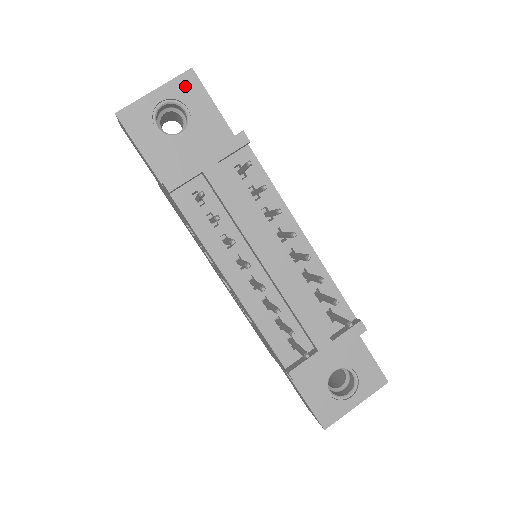
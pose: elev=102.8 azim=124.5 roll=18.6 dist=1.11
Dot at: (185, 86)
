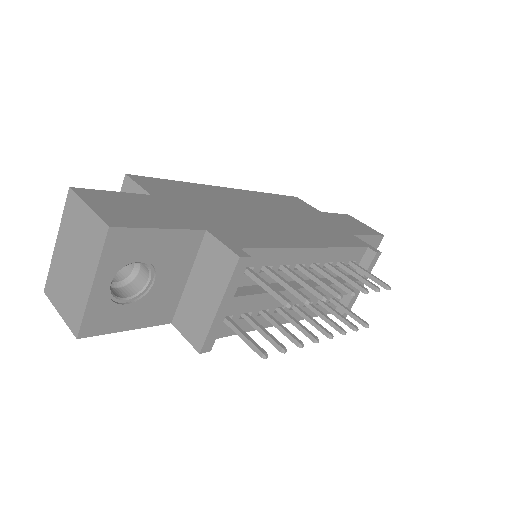
Dot at: (119, 249)
